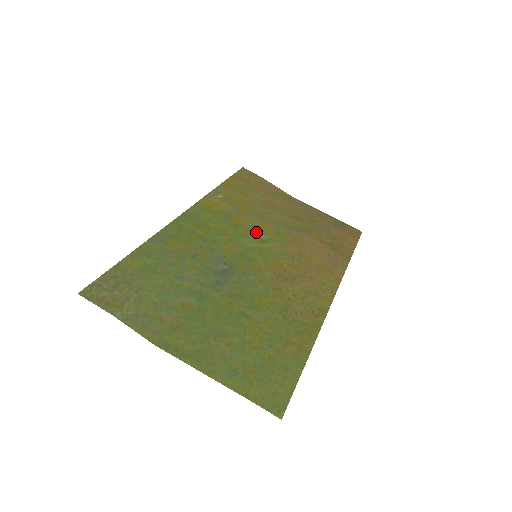
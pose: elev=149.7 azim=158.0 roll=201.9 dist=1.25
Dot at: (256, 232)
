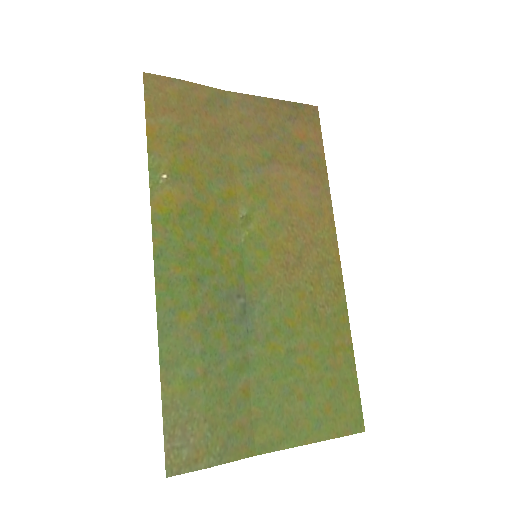
Dot at: (232, 210)
